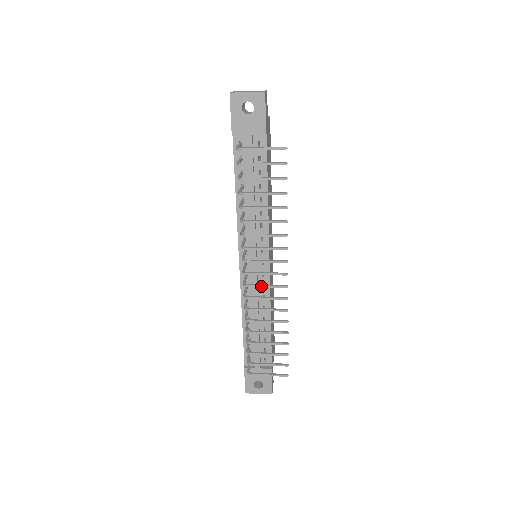
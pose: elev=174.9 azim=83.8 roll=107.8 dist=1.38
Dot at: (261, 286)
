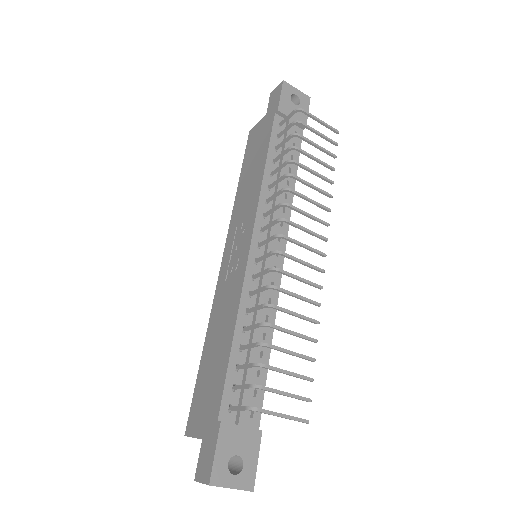
Dot at: (297, 259)
